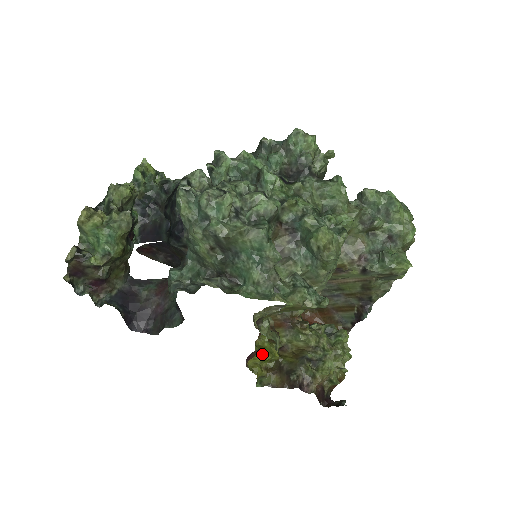
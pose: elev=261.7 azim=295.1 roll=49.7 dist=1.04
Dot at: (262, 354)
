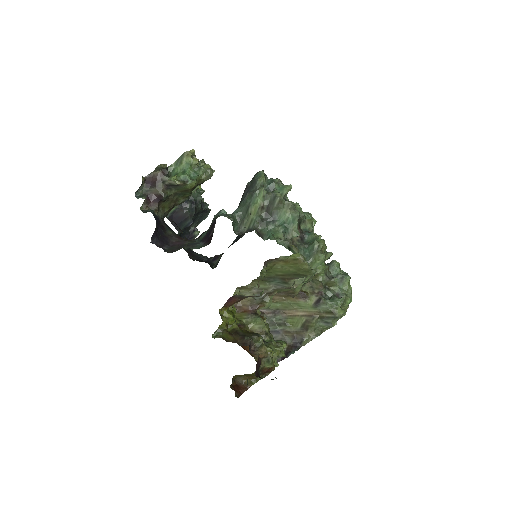
Dot at: (231, 313)
